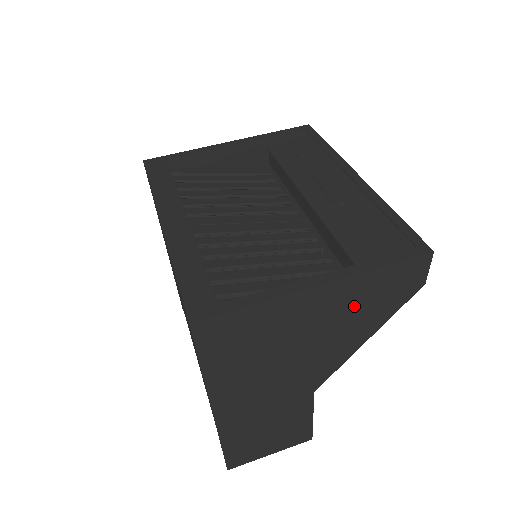
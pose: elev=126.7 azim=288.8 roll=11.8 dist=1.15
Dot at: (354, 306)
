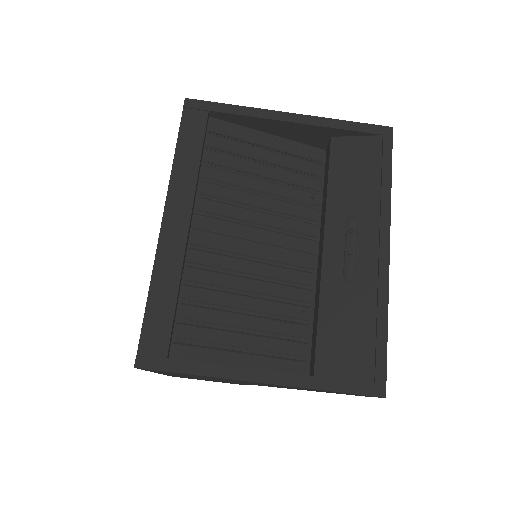
Dot at: occluded
